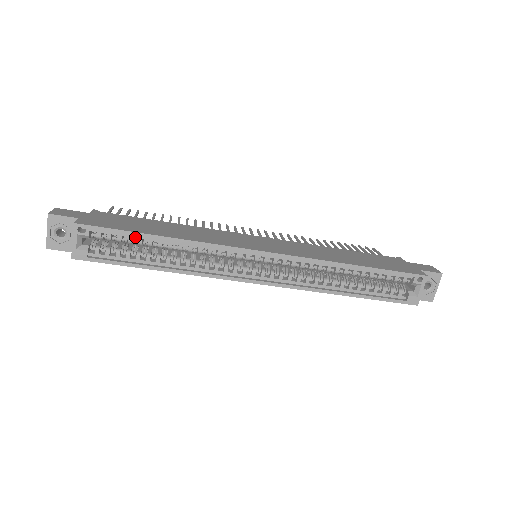
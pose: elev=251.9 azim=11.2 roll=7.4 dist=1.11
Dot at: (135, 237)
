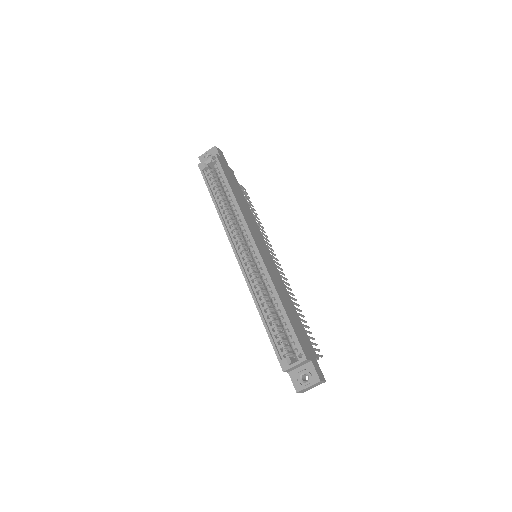
Dot at: (225, 181)
